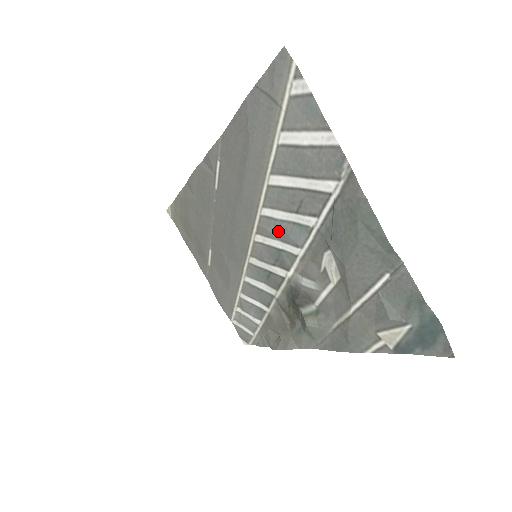
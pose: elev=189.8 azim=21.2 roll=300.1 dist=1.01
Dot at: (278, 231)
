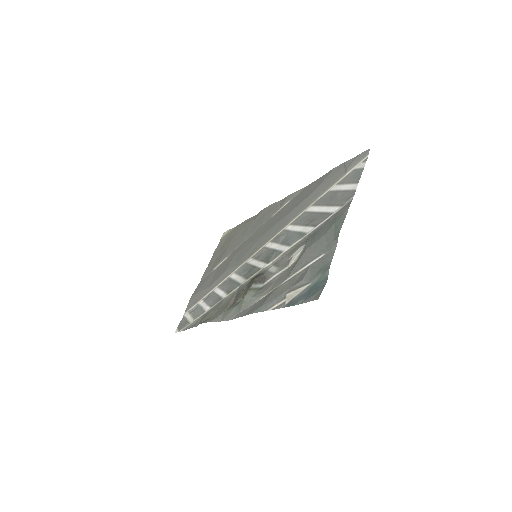
Dot at: (285, 238)
